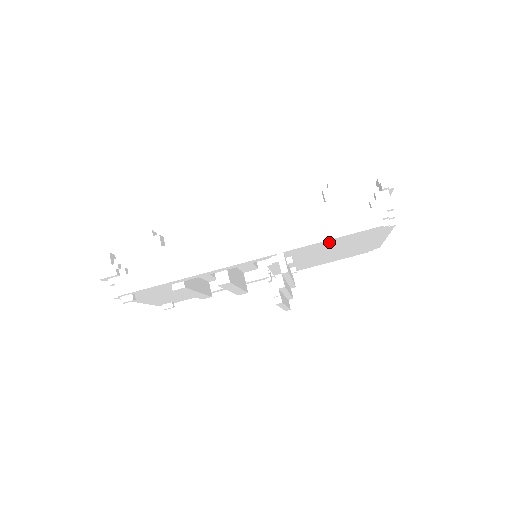
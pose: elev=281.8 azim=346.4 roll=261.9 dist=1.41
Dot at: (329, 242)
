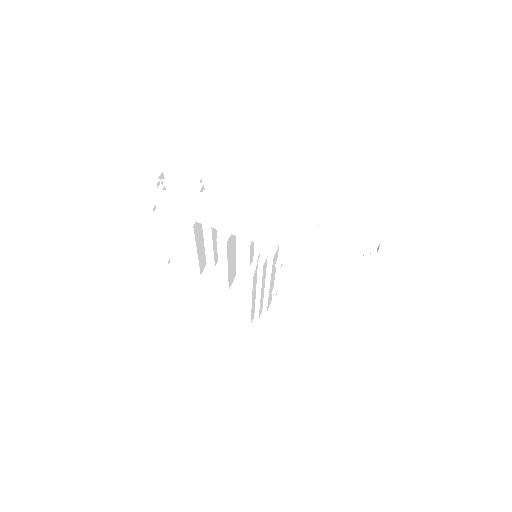
Dot at: (316, 263)
